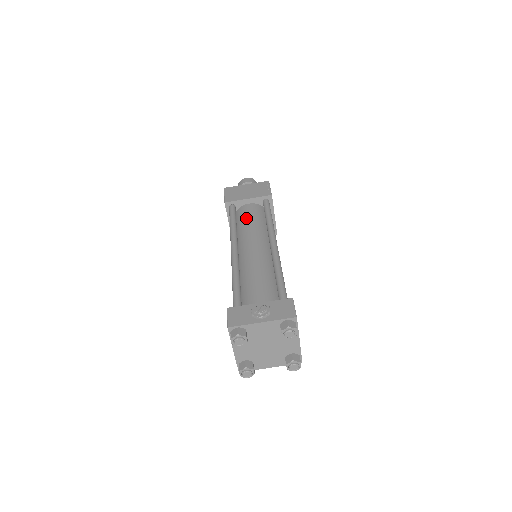
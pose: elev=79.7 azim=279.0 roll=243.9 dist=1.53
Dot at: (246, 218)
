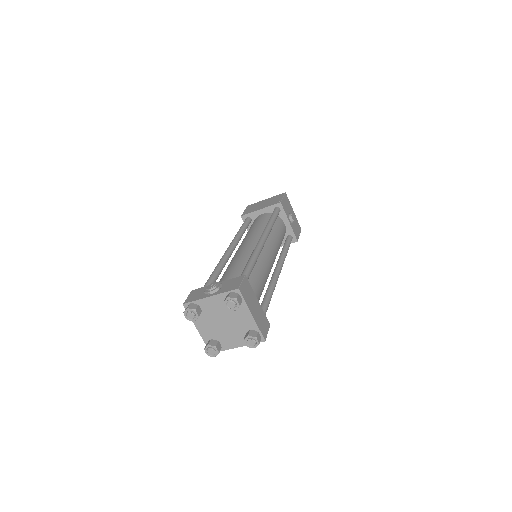
Dot at: (253, 225)
